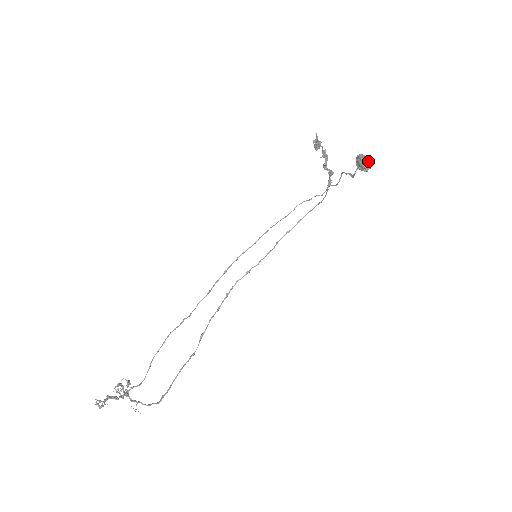
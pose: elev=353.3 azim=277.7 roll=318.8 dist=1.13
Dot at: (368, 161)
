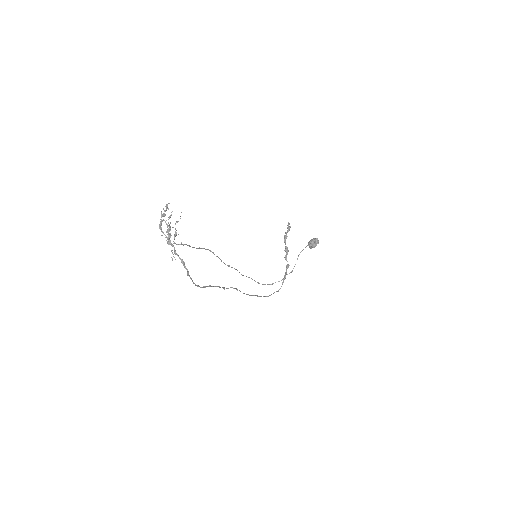
Dot at: (317, 238)
